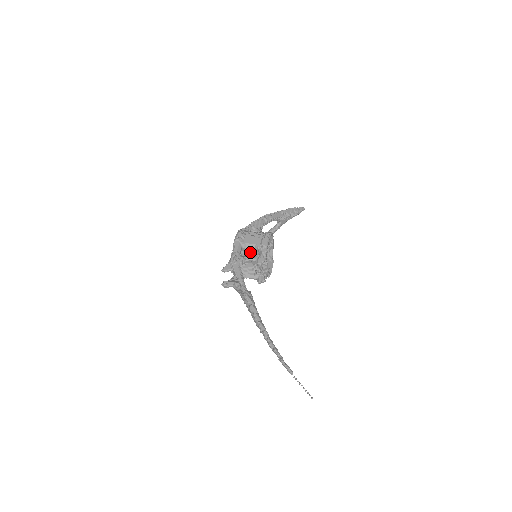
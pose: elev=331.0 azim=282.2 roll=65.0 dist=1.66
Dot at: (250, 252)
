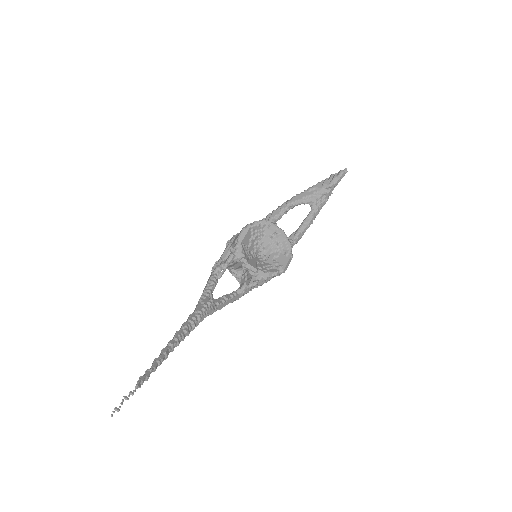
Dot at: occluded
